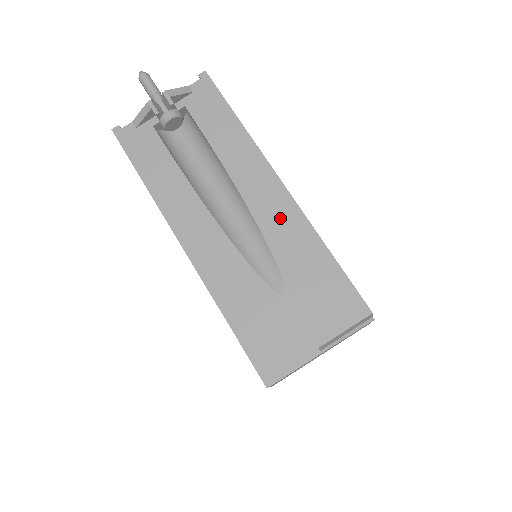
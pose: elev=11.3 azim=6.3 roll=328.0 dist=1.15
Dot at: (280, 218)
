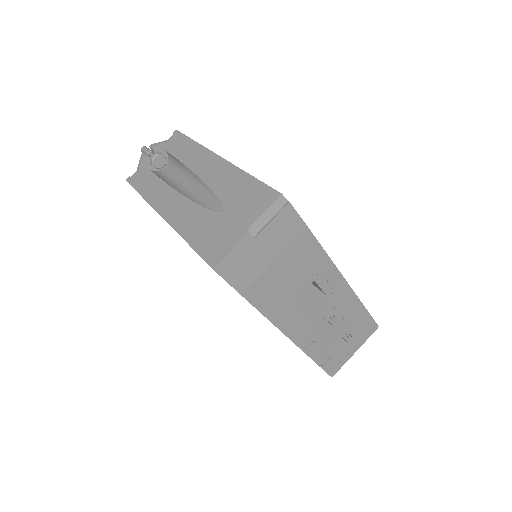
Dot at: (219, 173)
